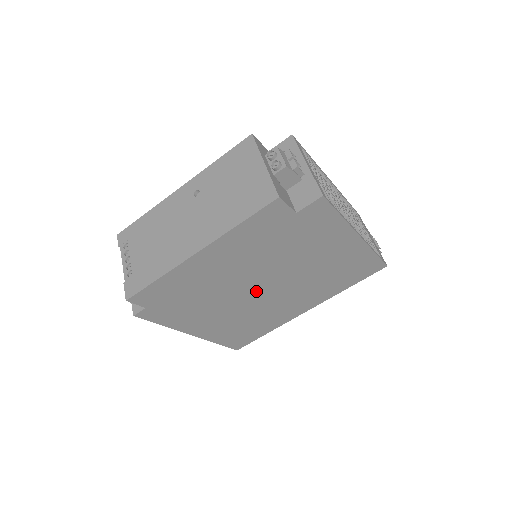
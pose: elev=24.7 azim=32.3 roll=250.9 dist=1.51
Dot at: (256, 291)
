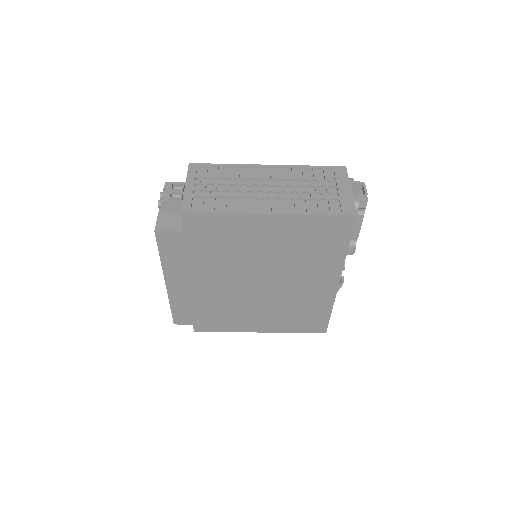
Dot at: (254, 288)
